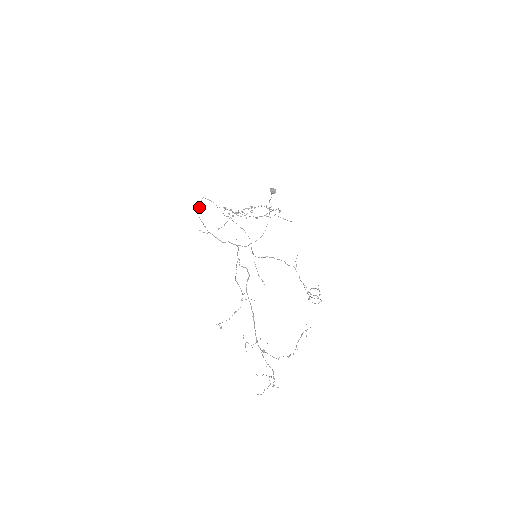
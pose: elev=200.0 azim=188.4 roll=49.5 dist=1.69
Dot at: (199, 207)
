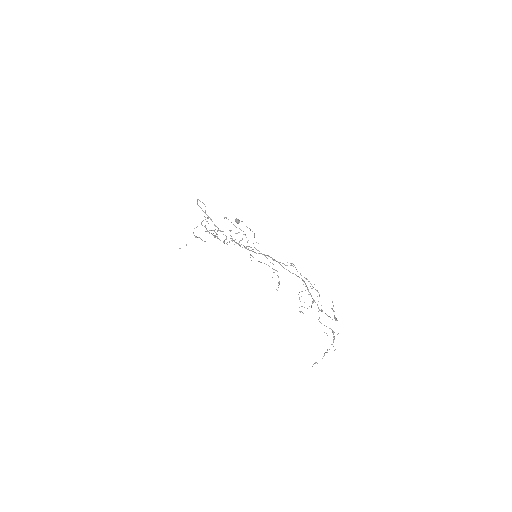
Dot at: occluded
